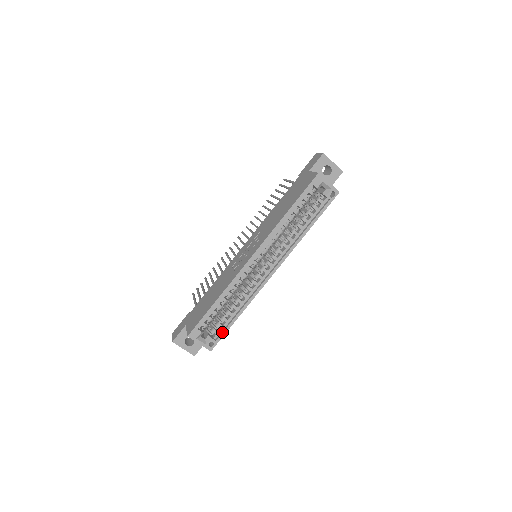
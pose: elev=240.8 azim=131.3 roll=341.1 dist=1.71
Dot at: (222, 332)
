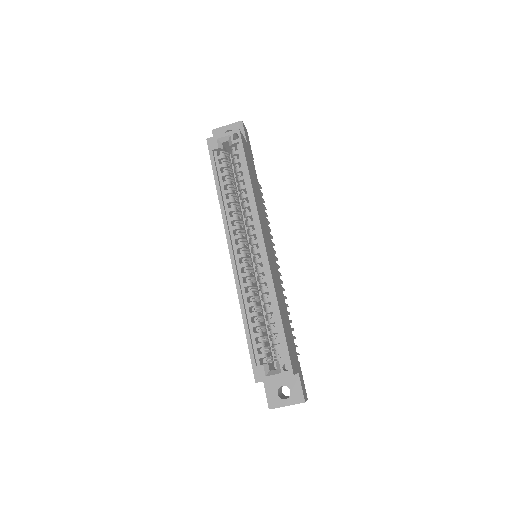
Dot at: (282, 345)
